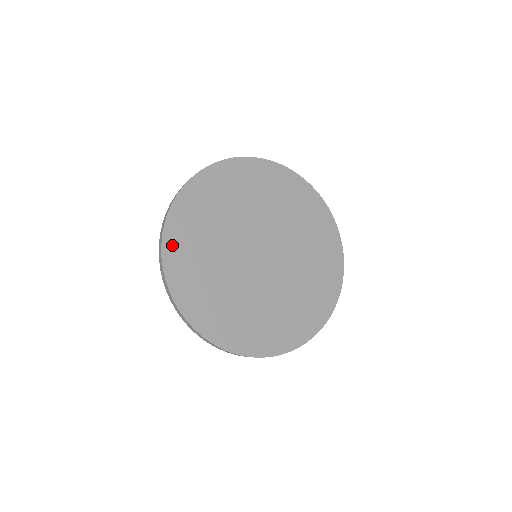
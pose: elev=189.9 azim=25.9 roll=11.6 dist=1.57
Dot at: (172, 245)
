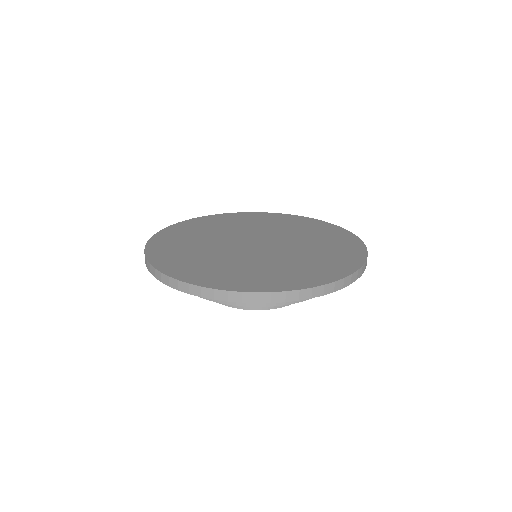
Dot at: (158, 242)
